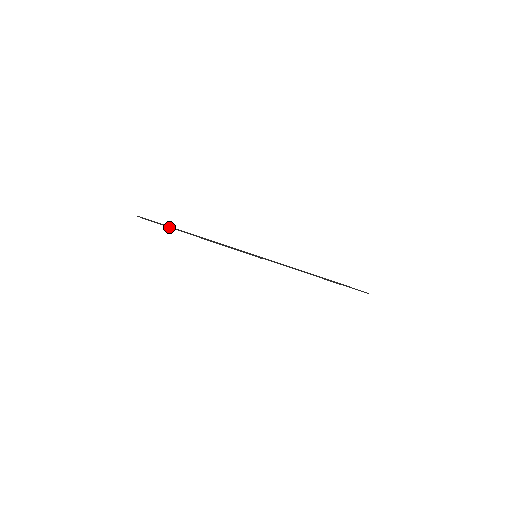
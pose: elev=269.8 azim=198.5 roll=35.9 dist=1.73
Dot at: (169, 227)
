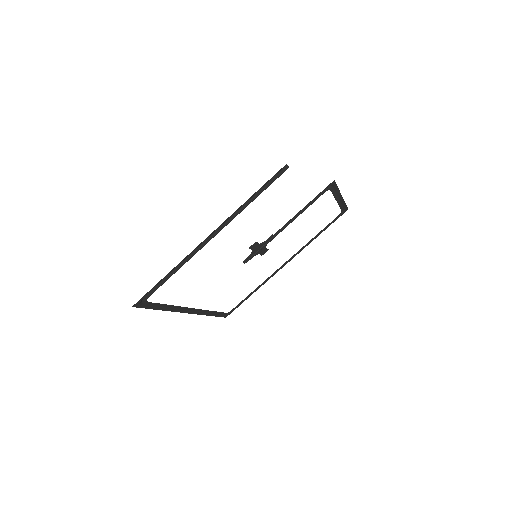
Dot at: (184, 263)
